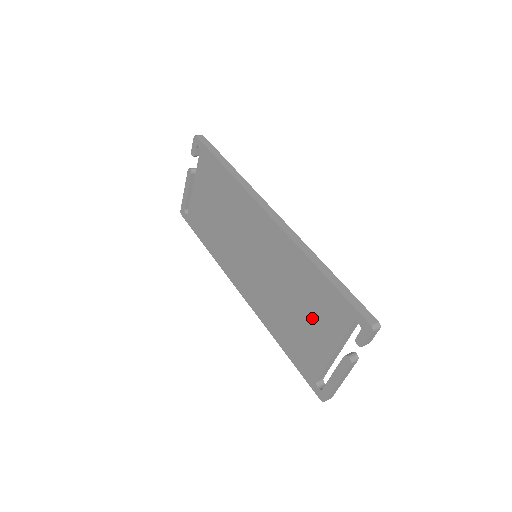
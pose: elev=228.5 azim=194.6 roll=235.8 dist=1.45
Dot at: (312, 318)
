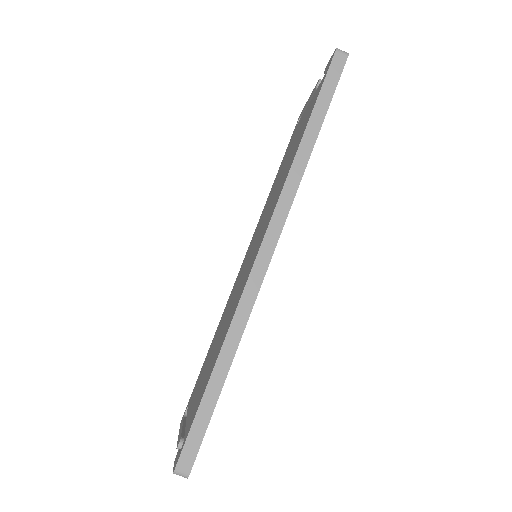
Dot at: (204, 376)
